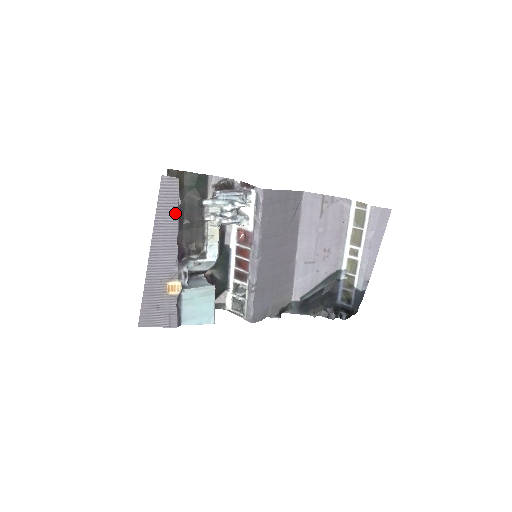
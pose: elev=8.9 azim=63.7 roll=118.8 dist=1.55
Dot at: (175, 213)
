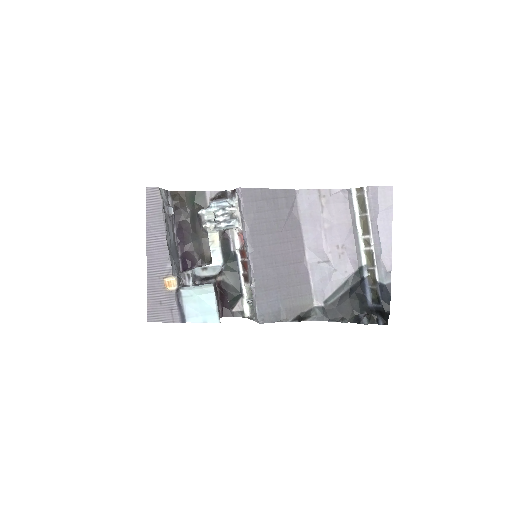
Dot at: (161, 216)
